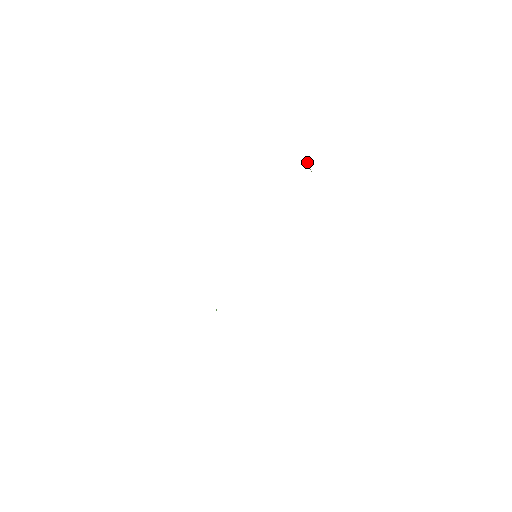
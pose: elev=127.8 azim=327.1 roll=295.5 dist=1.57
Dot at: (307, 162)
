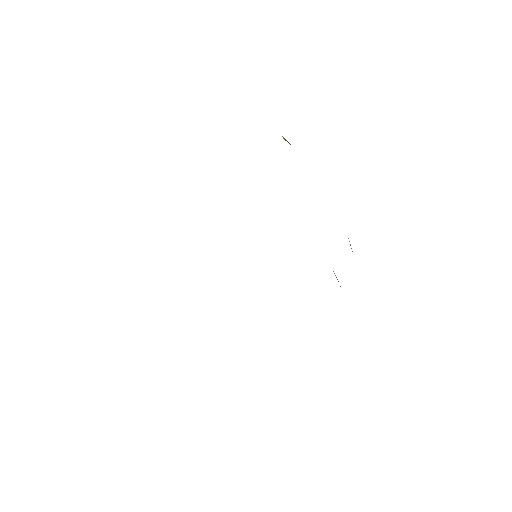
Dot at: occluded
